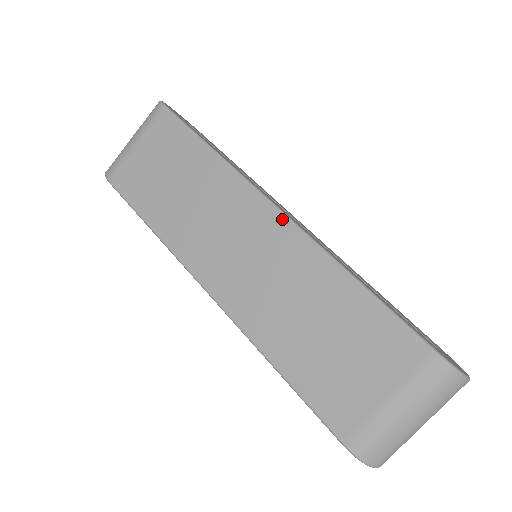
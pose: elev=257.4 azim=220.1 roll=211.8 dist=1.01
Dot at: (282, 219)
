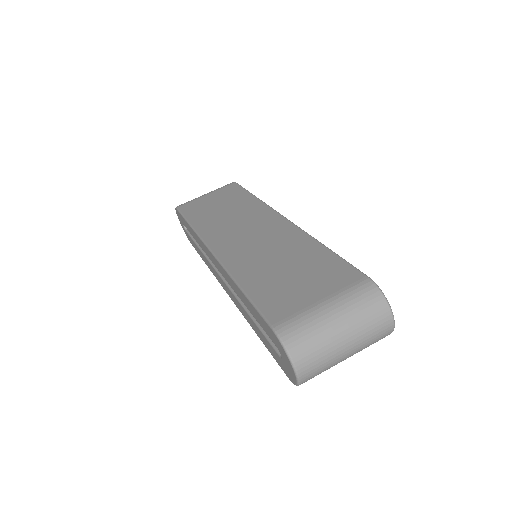
Dot at: (285, 221)
